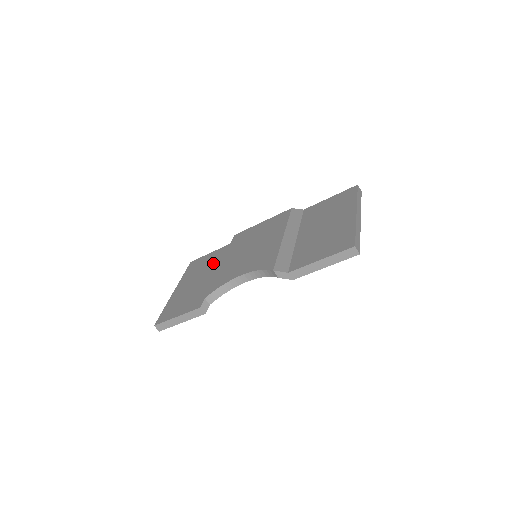
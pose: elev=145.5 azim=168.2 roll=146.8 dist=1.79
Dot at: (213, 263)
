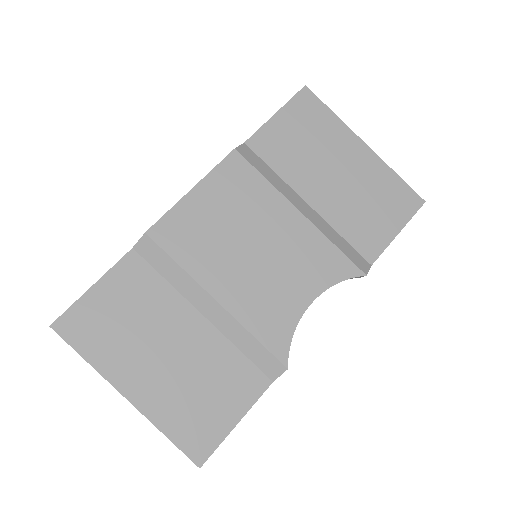
Dot at: (155, 304)
